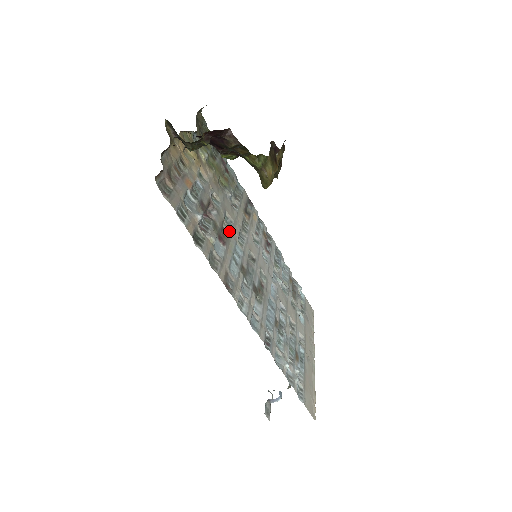
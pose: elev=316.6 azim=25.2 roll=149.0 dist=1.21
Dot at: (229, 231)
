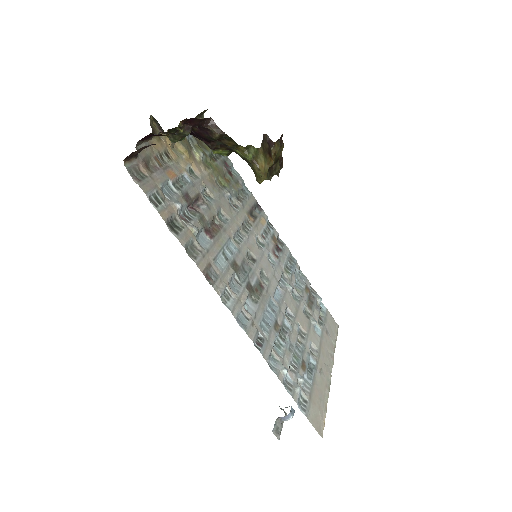
Dot at: (221, 227)
